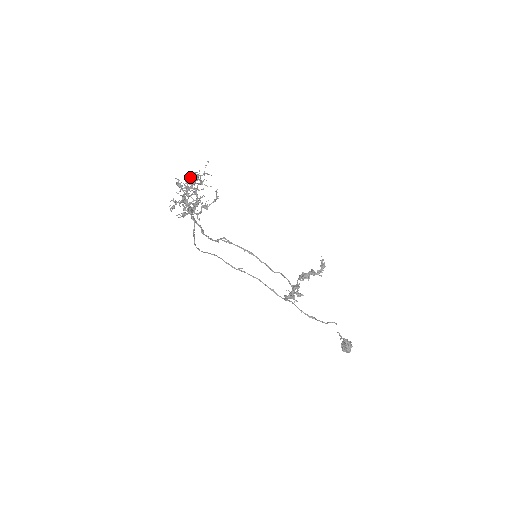
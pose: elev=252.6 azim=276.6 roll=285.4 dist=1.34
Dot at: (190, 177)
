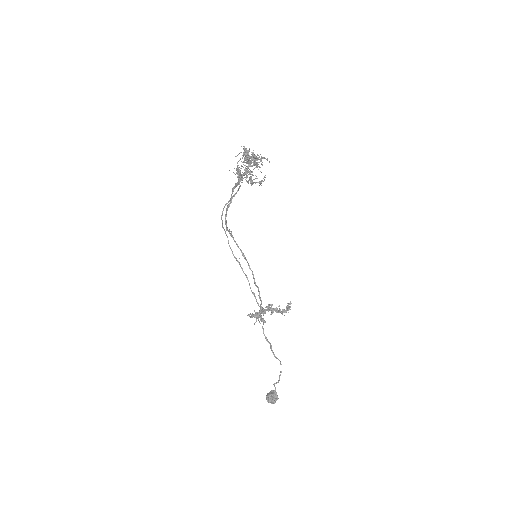
Dot at: occluded
